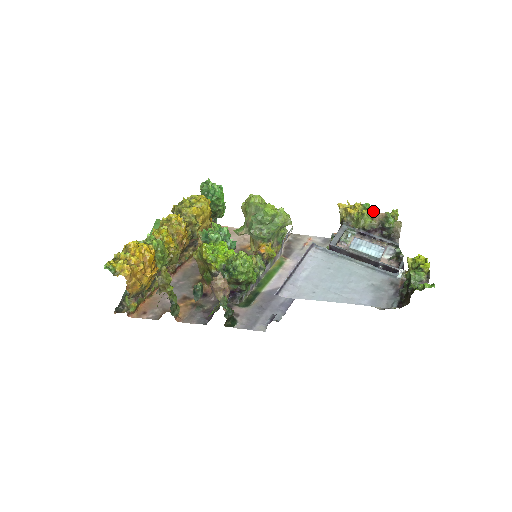
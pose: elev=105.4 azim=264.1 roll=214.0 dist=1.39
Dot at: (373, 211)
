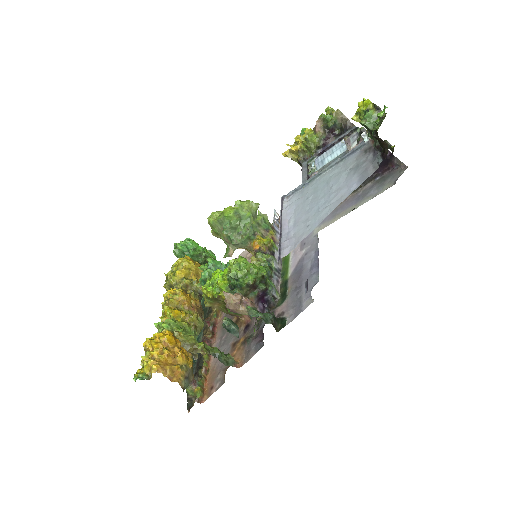
Dot at: occluded
